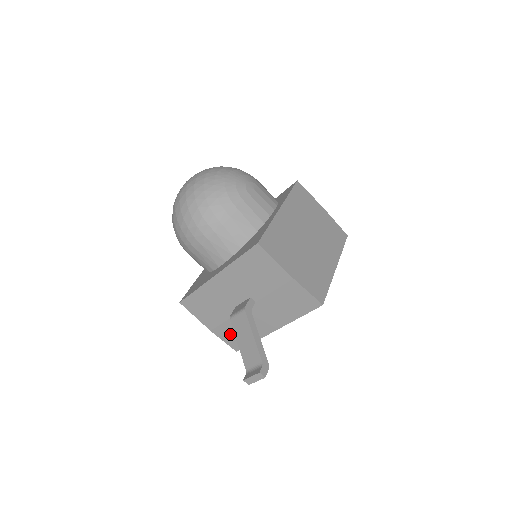
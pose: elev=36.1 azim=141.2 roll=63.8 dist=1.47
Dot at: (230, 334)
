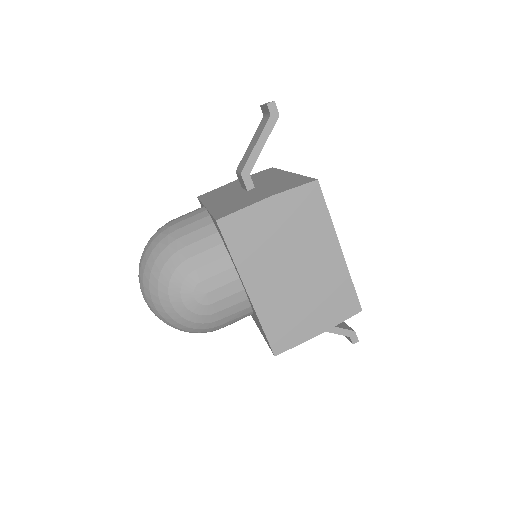
Dot at: occluded
